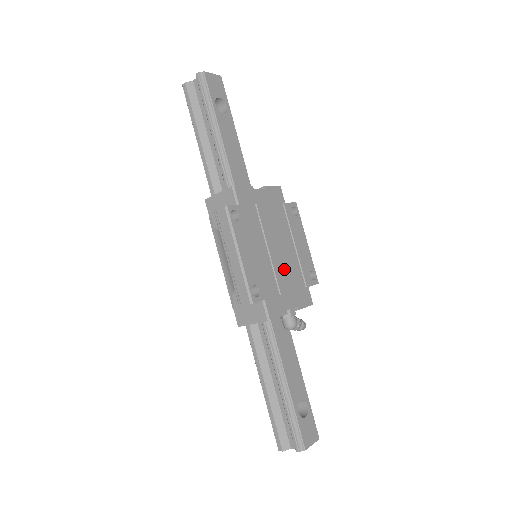
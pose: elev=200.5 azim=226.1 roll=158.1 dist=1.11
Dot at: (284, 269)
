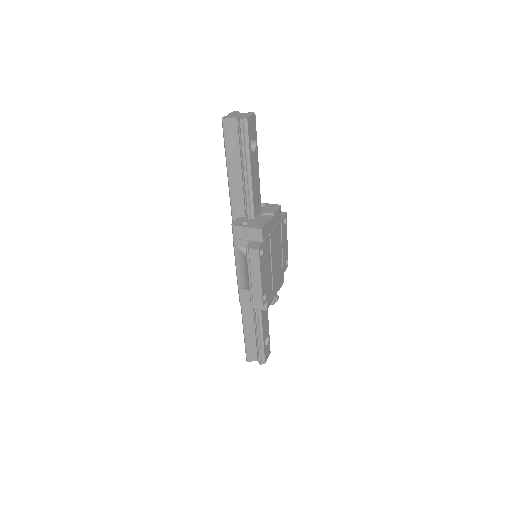
Dot at: (276, 271)
